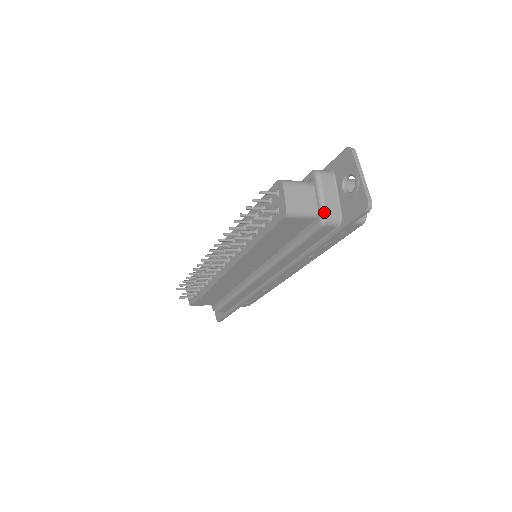
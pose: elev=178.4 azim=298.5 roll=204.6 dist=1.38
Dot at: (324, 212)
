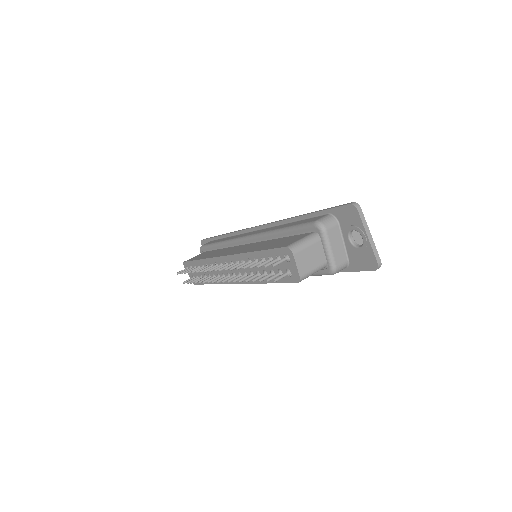
Dot at: (333, 266)
